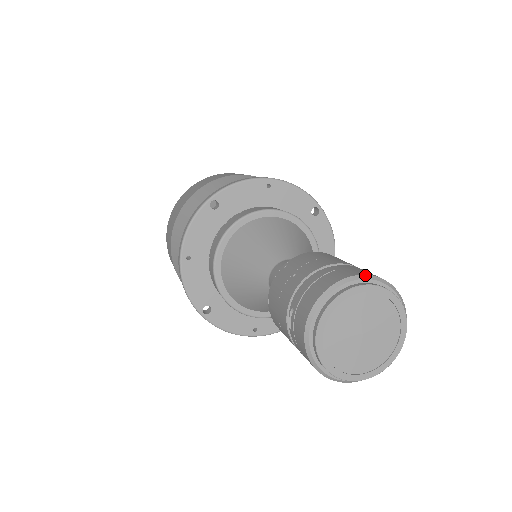
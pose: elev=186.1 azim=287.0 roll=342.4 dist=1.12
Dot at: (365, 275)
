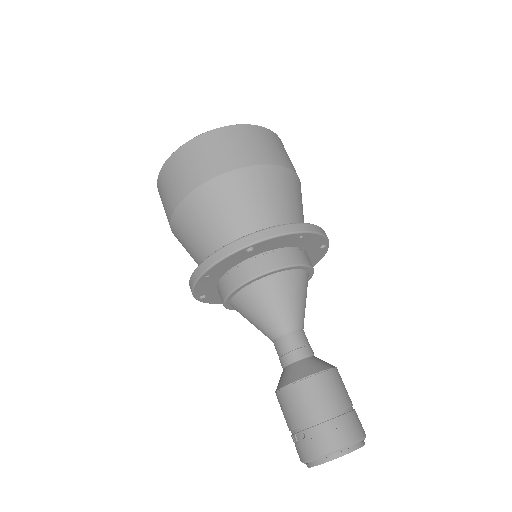
Dot at: (358, 441)
